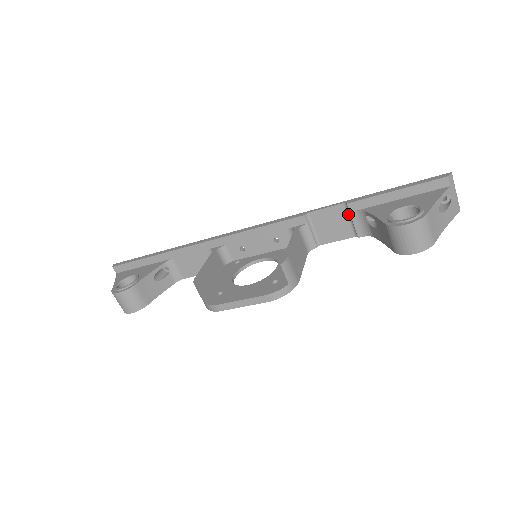
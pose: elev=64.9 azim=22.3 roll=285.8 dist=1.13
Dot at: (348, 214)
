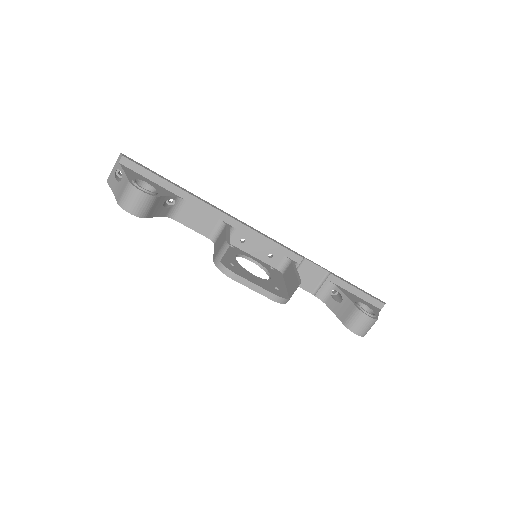
Dot at: (323, 279)
